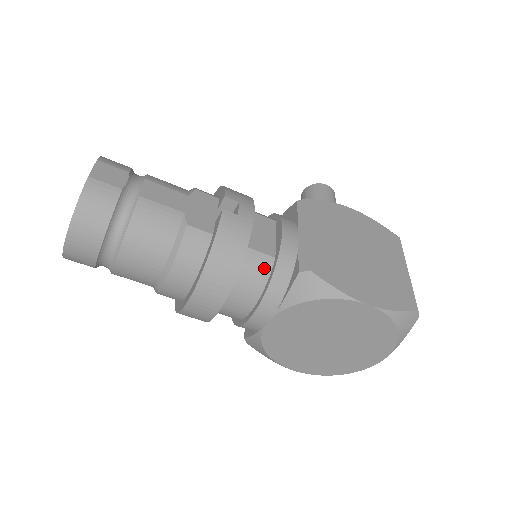
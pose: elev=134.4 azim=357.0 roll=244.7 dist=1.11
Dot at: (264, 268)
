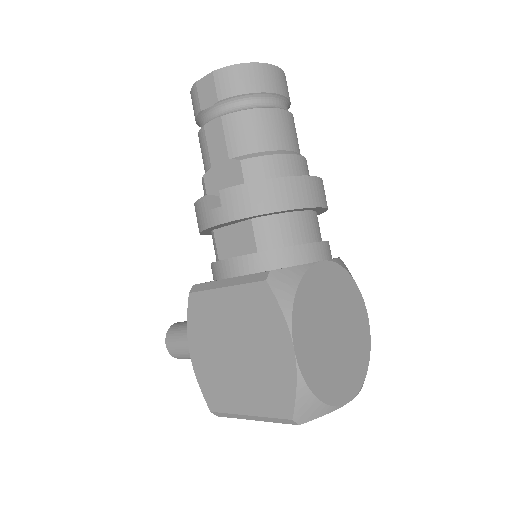
Dot at: occluded
